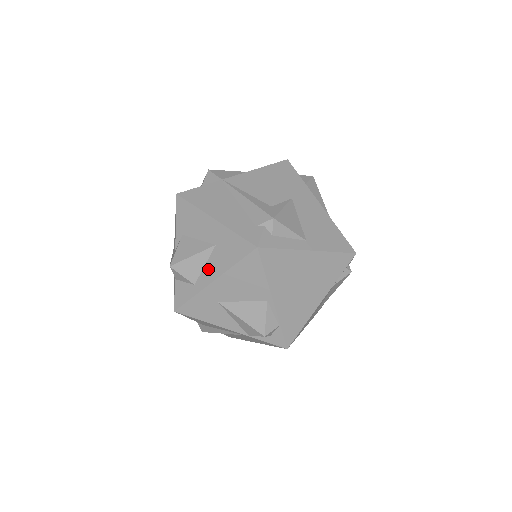
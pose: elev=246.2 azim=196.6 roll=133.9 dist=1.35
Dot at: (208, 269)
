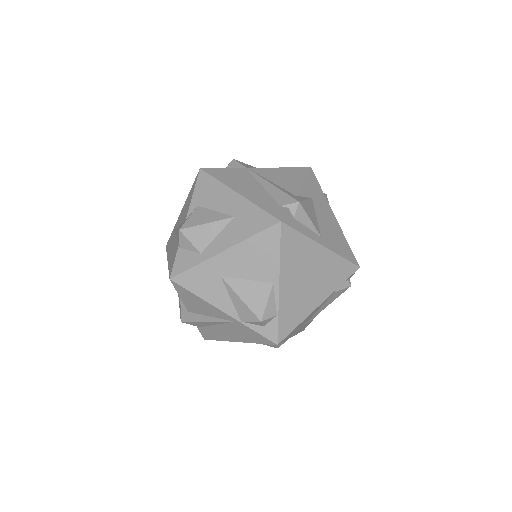
Dot at: (220, 239)
